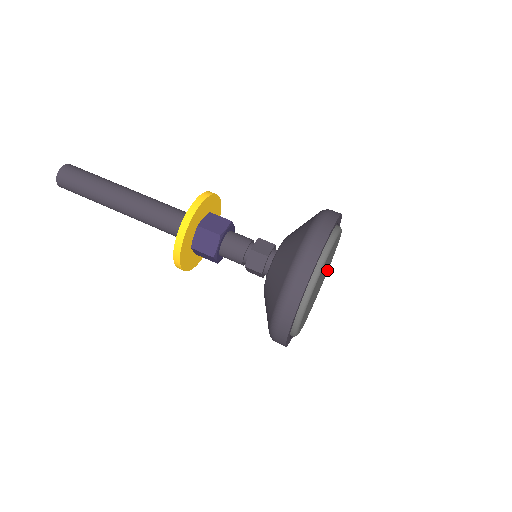
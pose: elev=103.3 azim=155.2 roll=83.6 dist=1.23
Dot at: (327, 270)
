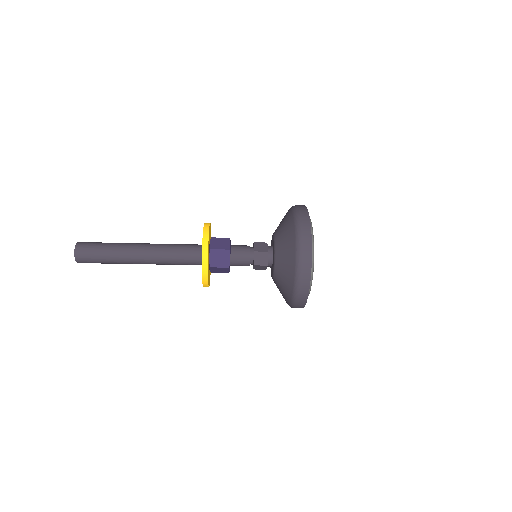
Dot at: occluded
